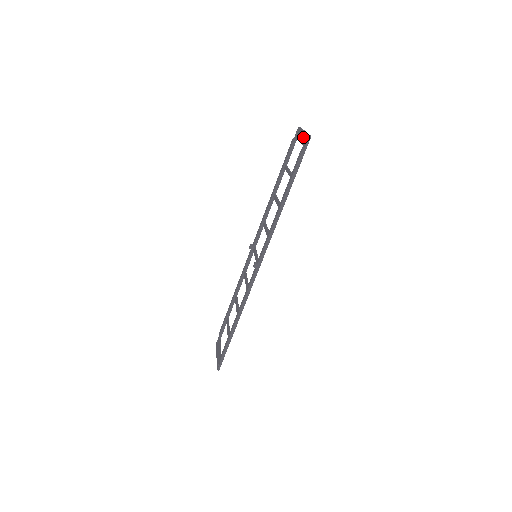
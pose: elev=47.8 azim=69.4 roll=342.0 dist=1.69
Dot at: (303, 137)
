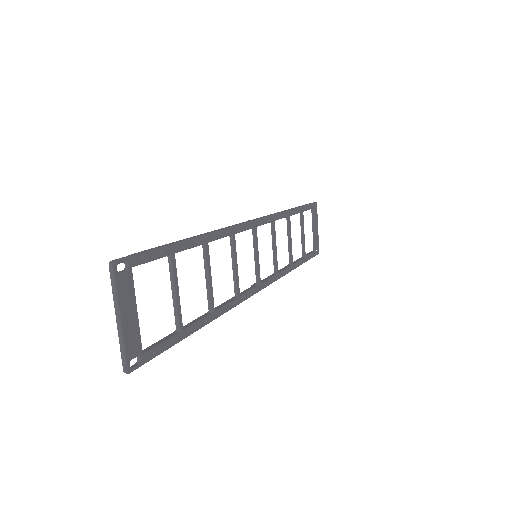
Dot at: (126, 334)
